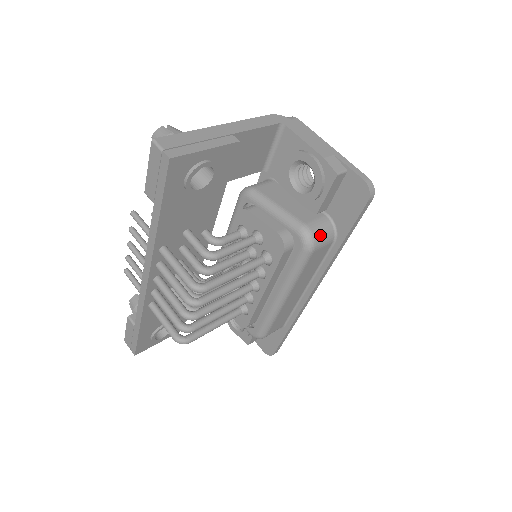
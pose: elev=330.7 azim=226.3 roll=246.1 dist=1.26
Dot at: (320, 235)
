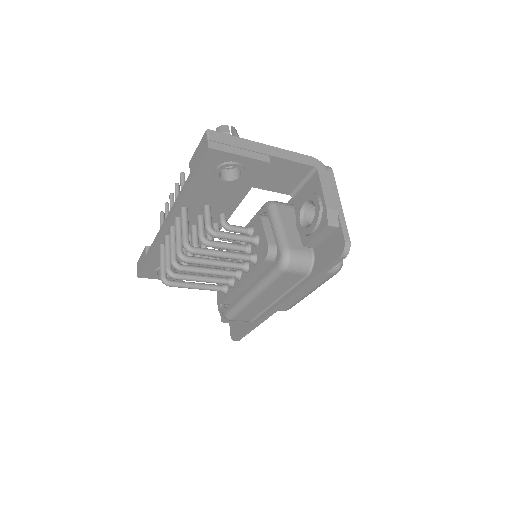
Dot at: (296, 263)
